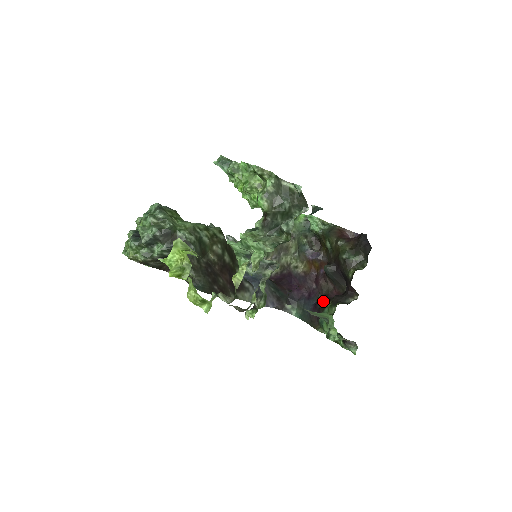
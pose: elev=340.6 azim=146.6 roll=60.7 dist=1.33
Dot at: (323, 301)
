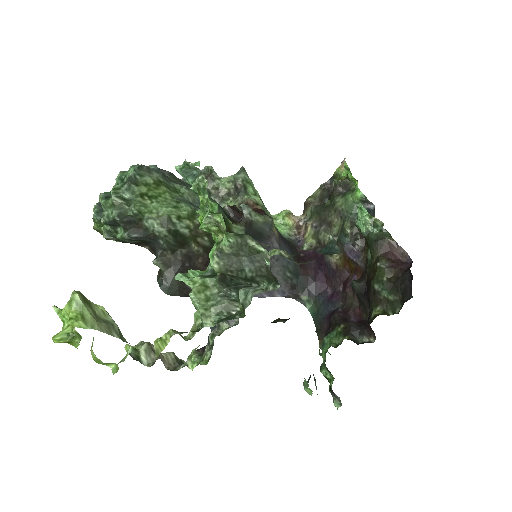
Dot at: (338, 317)
